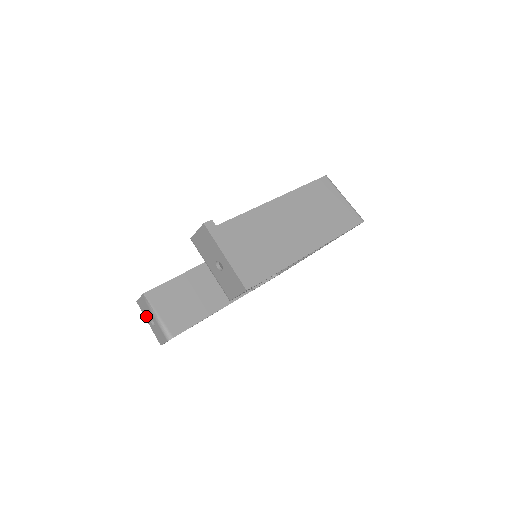
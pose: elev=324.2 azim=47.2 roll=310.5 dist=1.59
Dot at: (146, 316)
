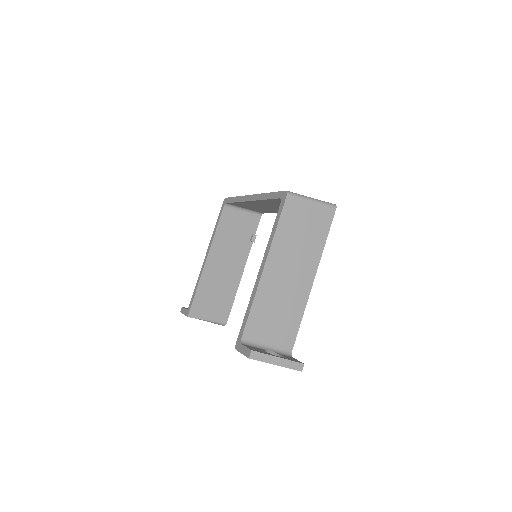
Dot at: occluded
